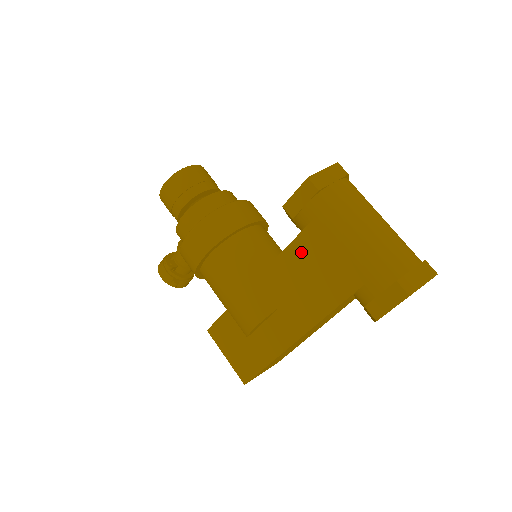
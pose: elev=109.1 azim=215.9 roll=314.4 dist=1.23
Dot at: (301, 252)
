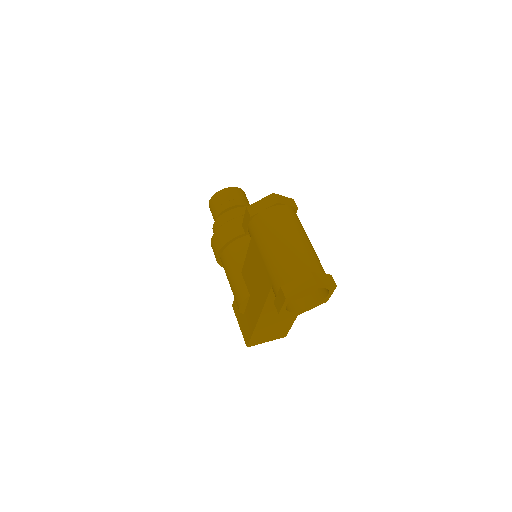
Dot at: (251, 259)
